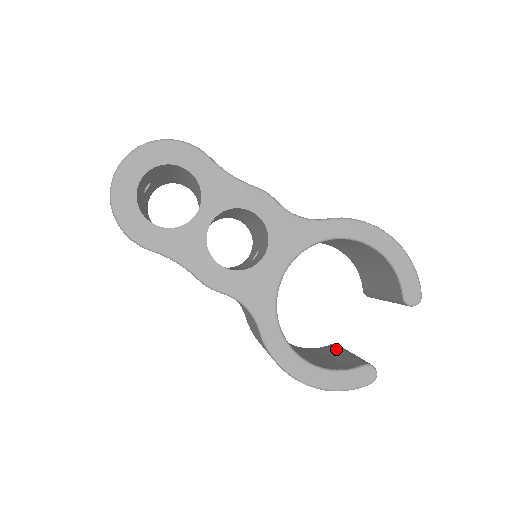
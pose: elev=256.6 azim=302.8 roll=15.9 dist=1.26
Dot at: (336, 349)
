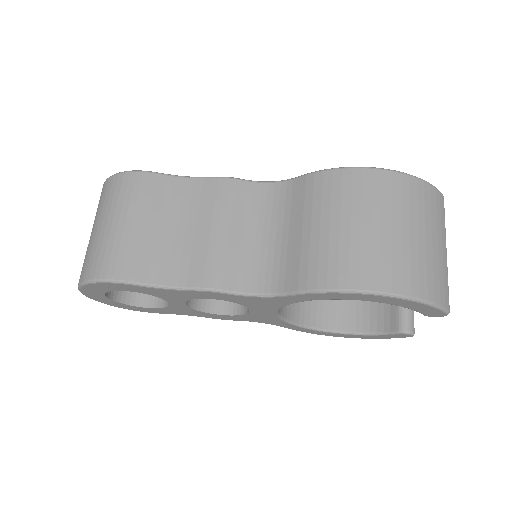
Dot at: occluded
